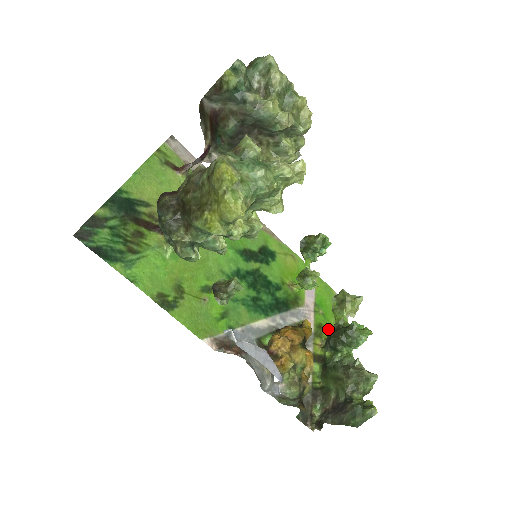
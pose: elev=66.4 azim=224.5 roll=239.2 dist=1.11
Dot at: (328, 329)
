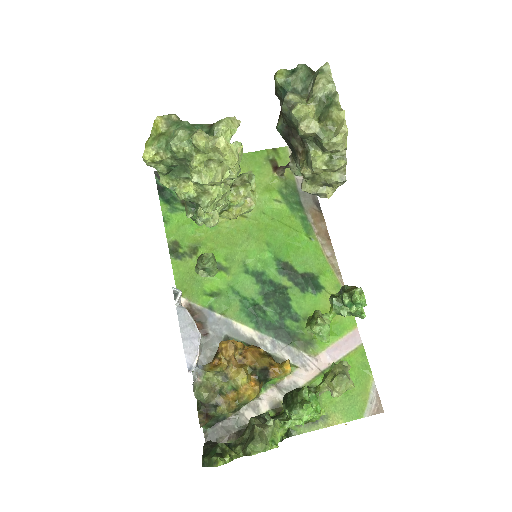
Dot at: (323, 400)
